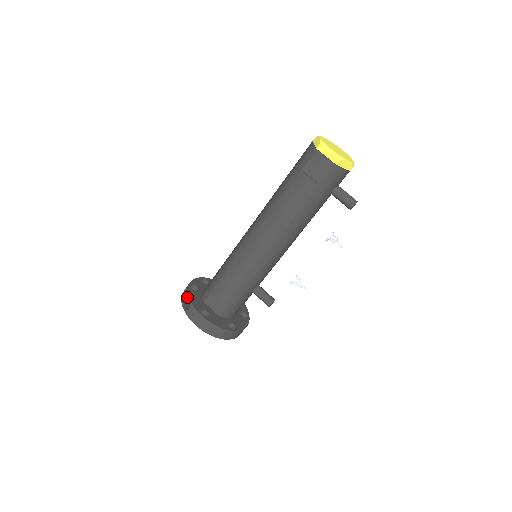
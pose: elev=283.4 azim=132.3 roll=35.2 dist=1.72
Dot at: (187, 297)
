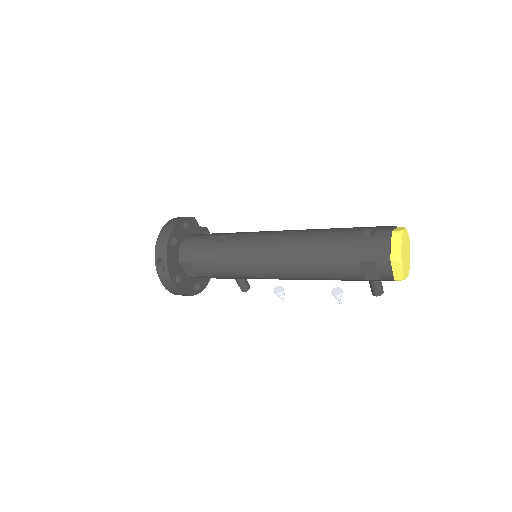
Dot at: (164, 258)
